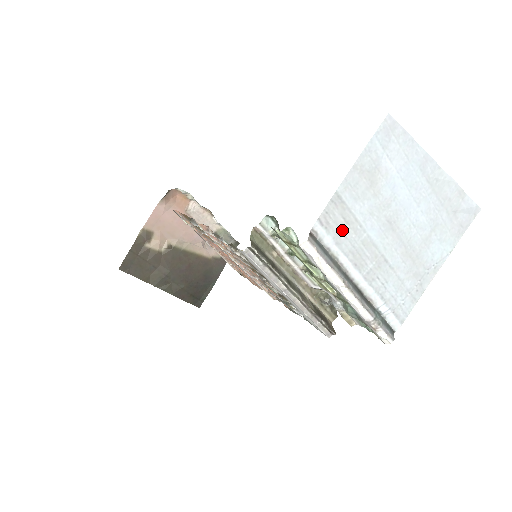
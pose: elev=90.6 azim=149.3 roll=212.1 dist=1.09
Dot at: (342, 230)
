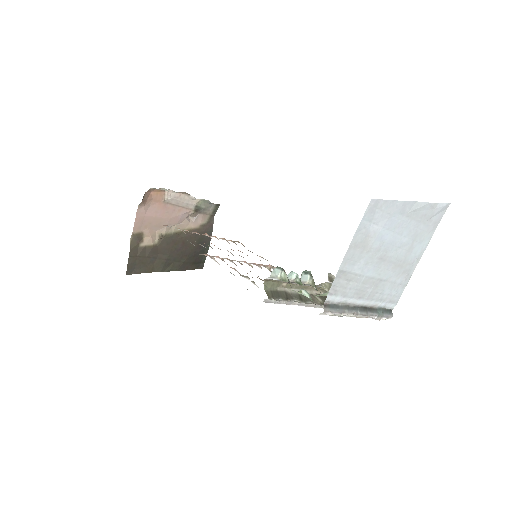
Dot at: (347, 287)
